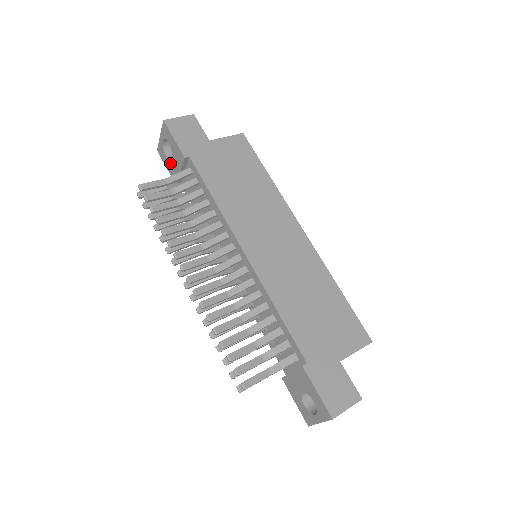
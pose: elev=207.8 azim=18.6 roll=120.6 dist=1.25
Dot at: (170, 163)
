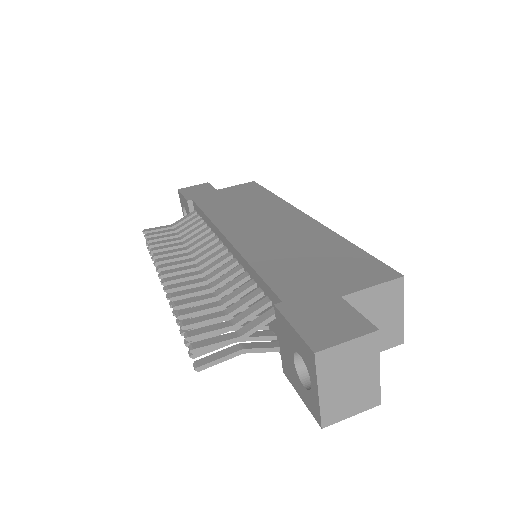
Dot at: occluded
